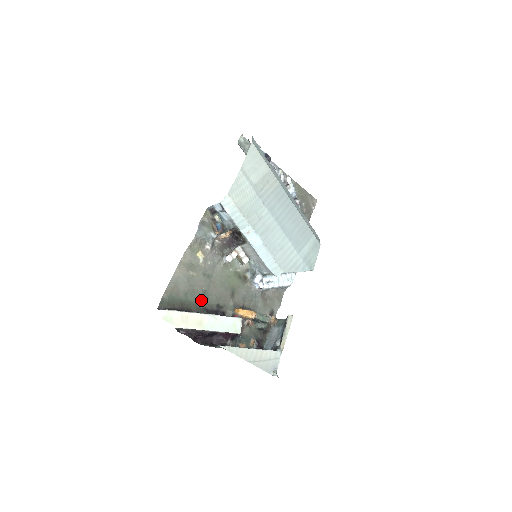
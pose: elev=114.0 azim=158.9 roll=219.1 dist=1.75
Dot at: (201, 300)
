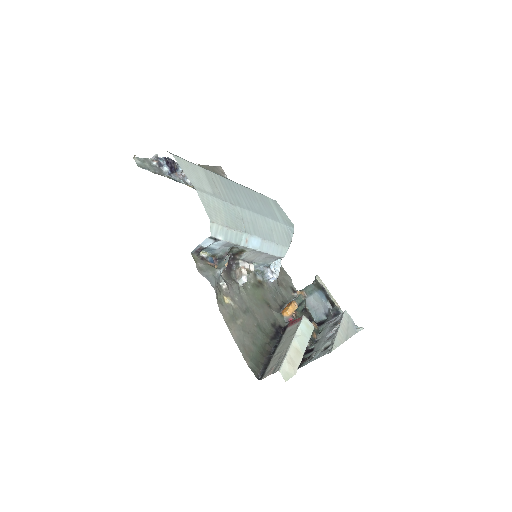
Dot at: (263, 335)
